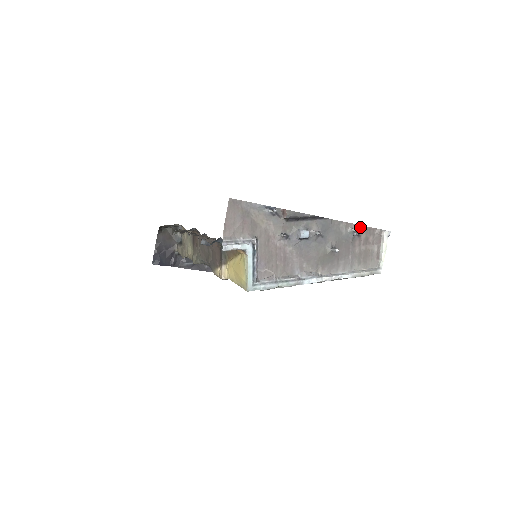
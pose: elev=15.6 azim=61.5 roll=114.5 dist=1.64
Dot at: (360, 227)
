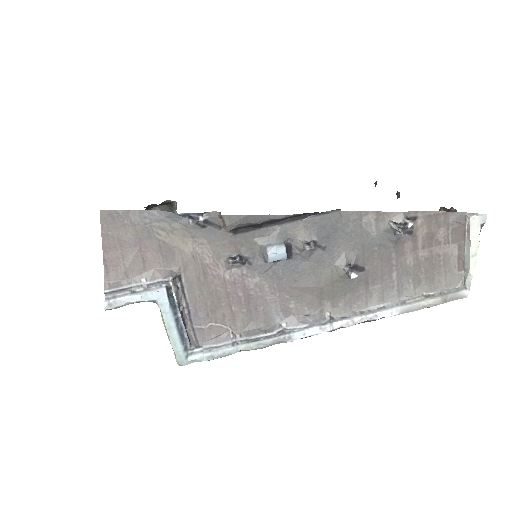
Dot at: (412, 215)
